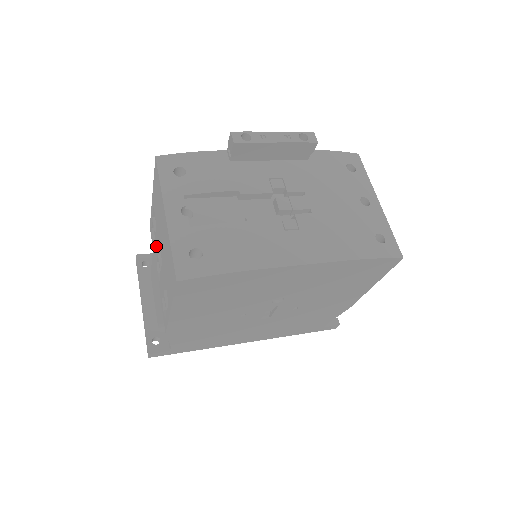
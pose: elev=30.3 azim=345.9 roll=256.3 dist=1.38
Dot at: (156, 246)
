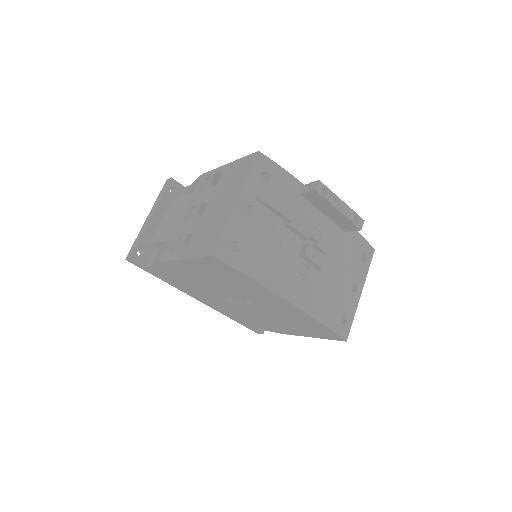
Dot at: (201, 198)
